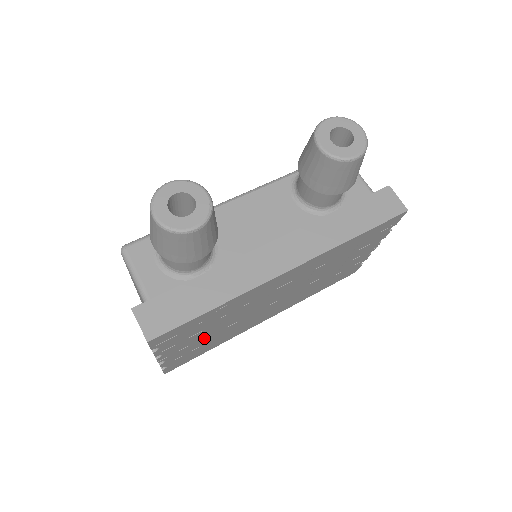
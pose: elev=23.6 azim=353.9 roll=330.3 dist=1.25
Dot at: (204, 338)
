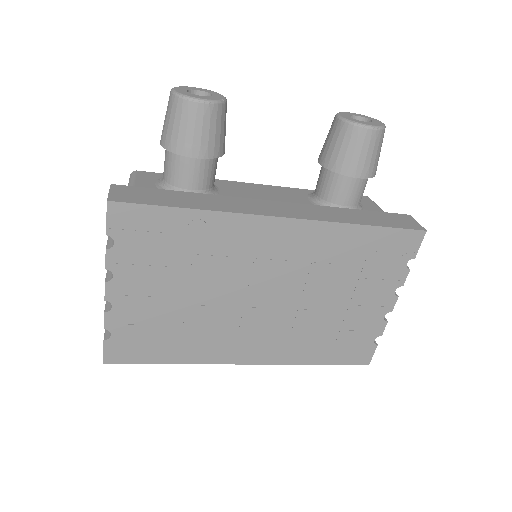
Dot at: (166, 301)
